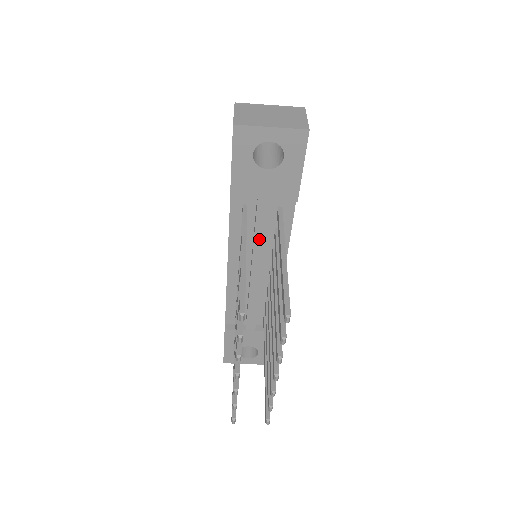
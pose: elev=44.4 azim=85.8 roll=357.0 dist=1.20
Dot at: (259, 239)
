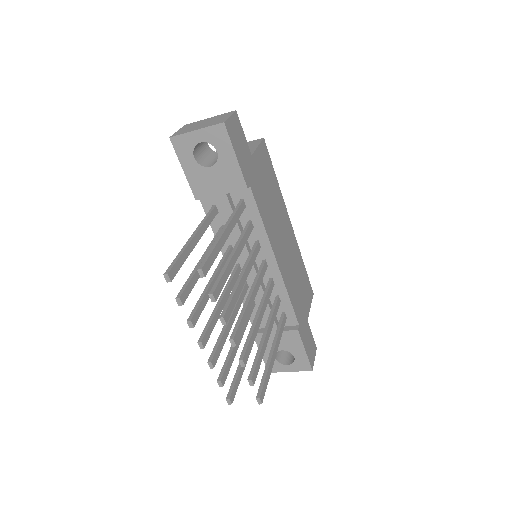
Dot at: (236, 233)
